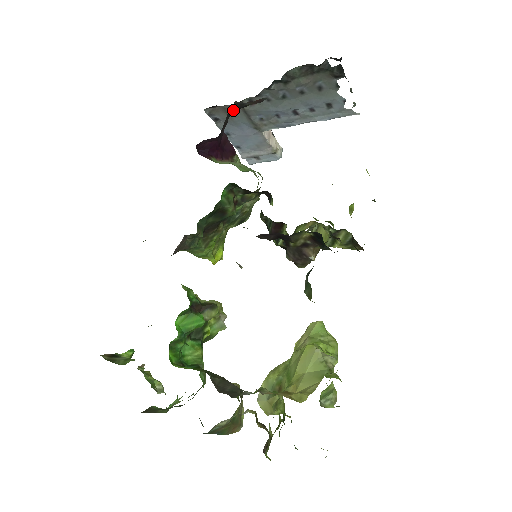
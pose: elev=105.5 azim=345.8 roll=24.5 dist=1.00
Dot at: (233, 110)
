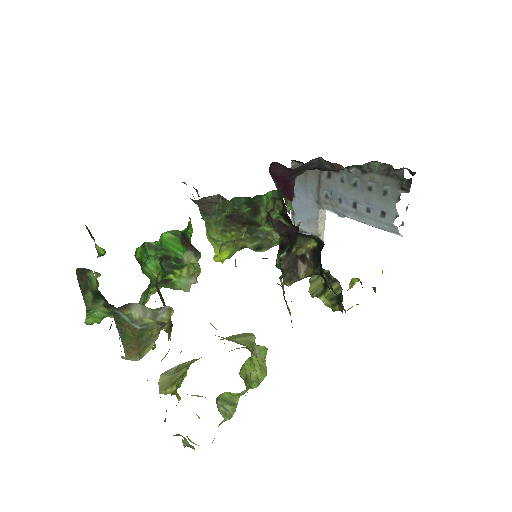
Dot at: (314, 165)
